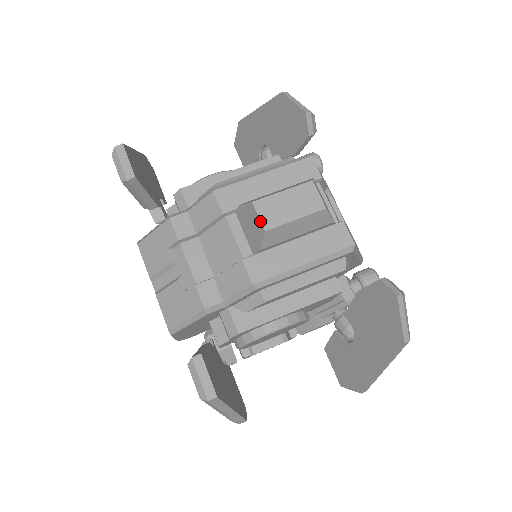
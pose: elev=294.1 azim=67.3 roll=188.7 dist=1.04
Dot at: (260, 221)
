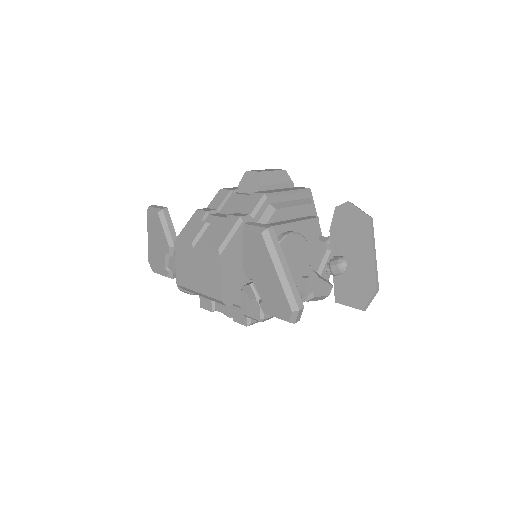
Dot at: (254, 171)
